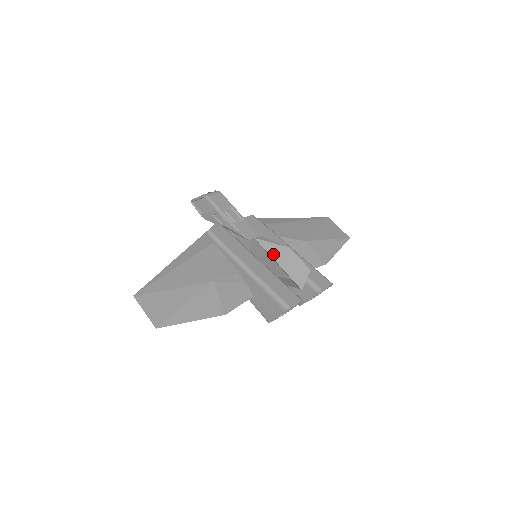
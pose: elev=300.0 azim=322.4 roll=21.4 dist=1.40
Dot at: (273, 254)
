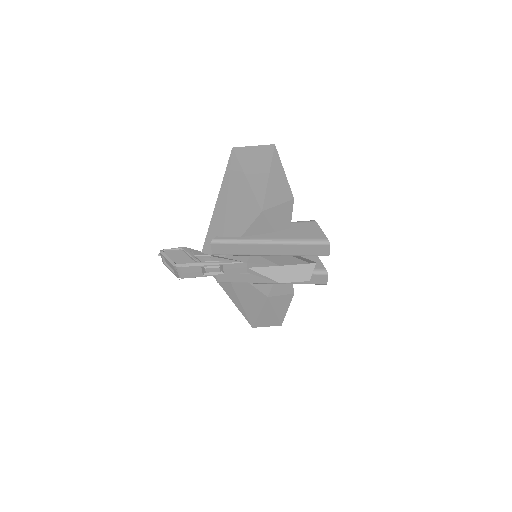
Dot at: (272, 266)
